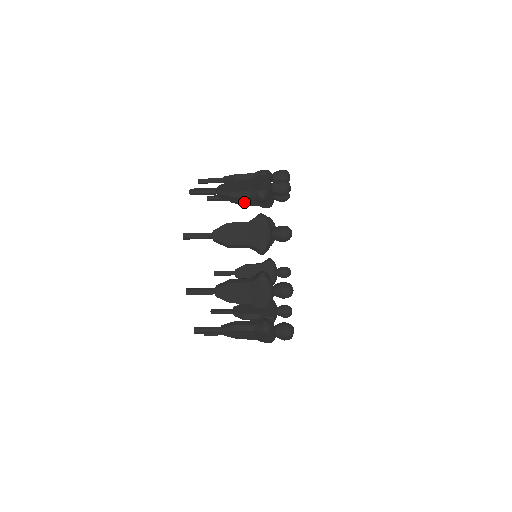
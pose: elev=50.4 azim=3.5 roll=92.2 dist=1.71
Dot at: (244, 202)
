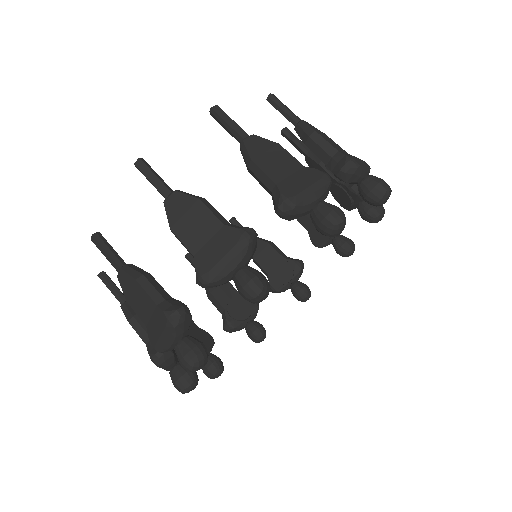
Dot at: (261, 256)
